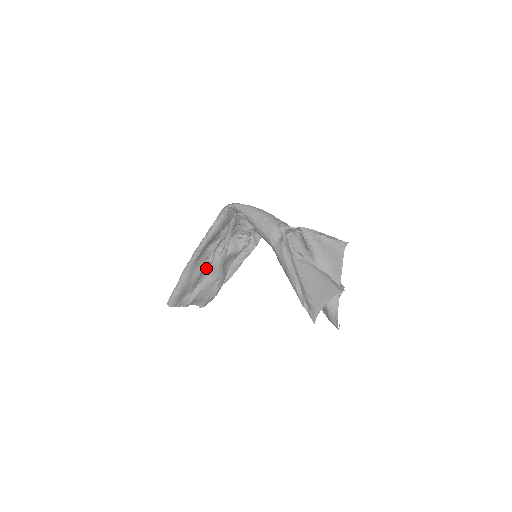
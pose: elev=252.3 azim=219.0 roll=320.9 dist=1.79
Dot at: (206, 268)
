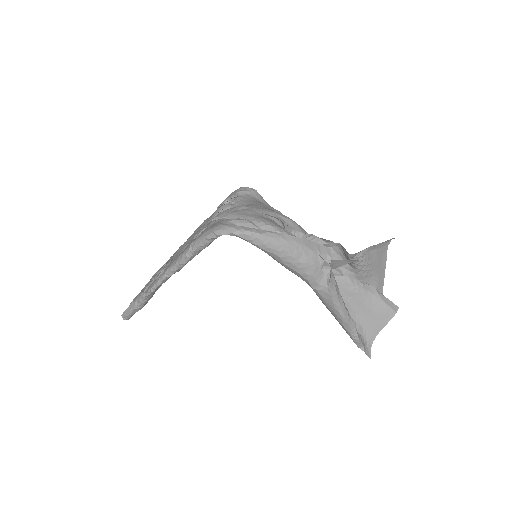
Dot at: occluded
